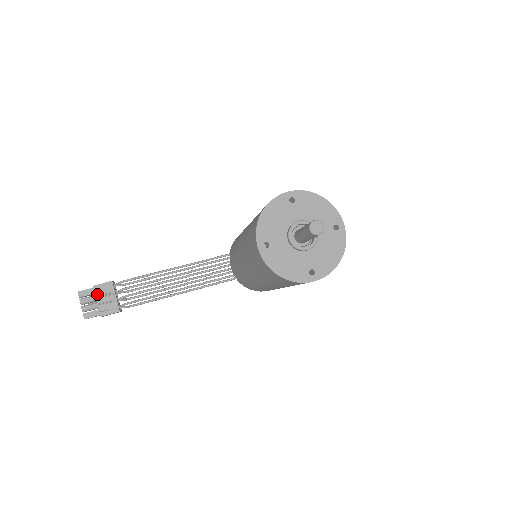
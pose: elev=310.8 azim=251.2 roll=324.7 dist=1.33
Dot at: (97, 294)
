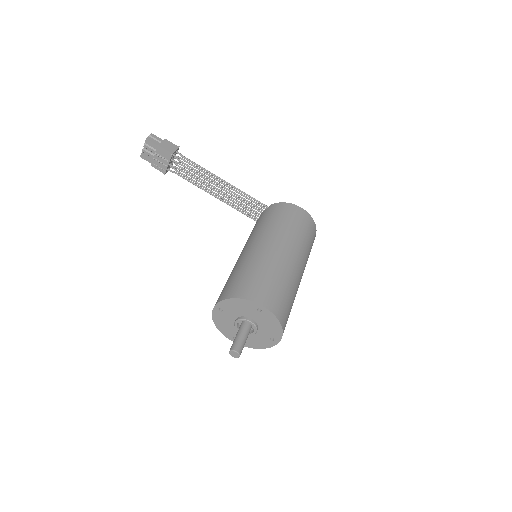
Dot at: (157, 152)
